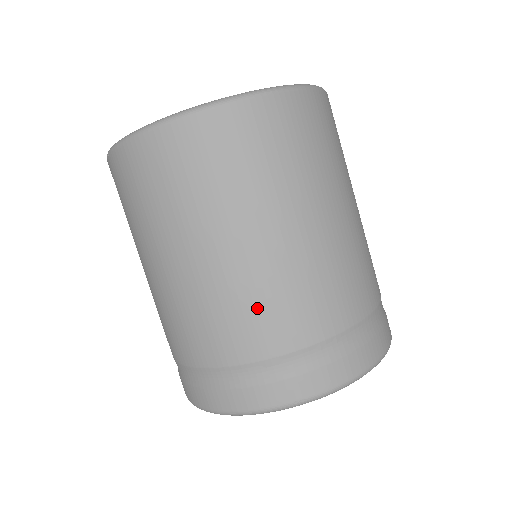
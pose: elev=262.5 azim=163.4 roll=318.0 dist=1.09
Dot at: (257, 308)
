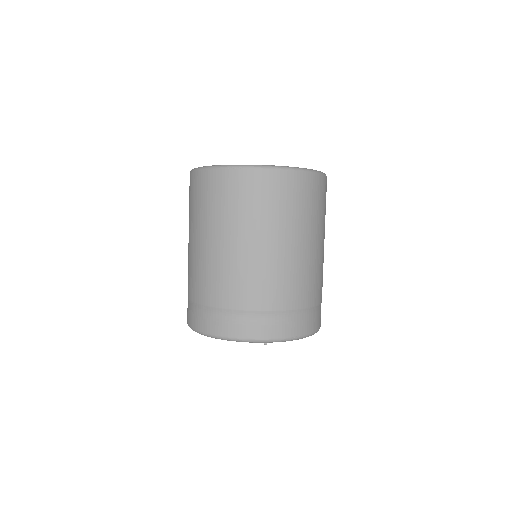
Dot at: (202, 276)
